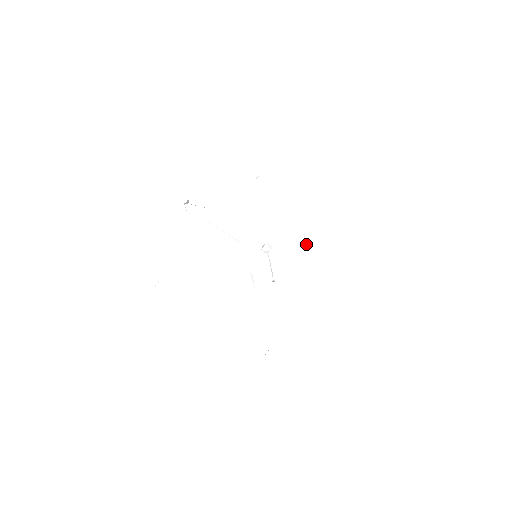
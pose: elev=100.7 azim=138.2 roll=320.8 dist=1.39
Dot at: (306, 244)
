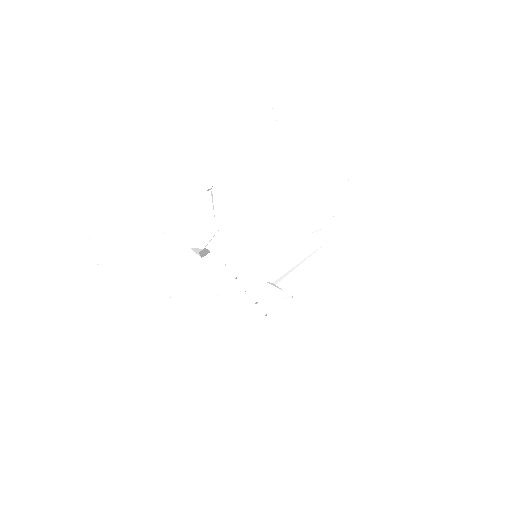
Dot at: occluded
